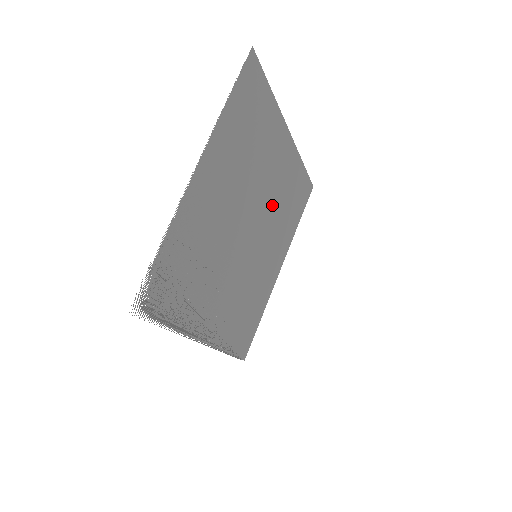
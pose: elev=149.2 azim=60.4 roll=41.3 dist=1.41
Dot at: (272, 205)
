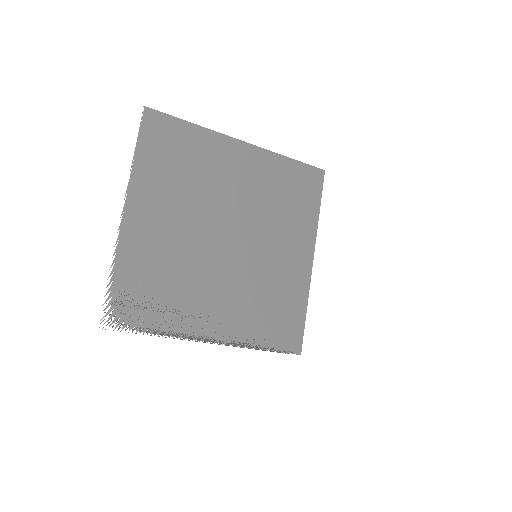
Dot at: (255, 207)
